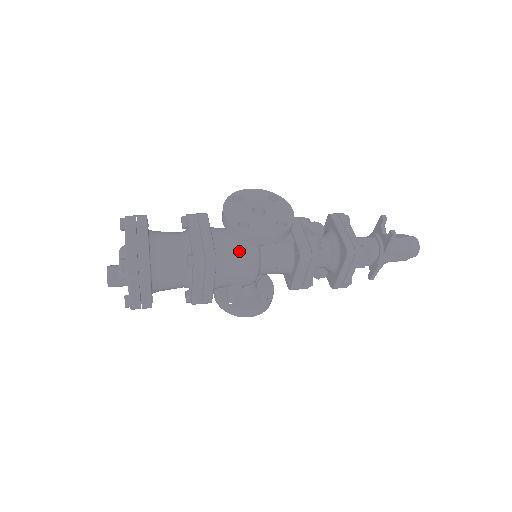
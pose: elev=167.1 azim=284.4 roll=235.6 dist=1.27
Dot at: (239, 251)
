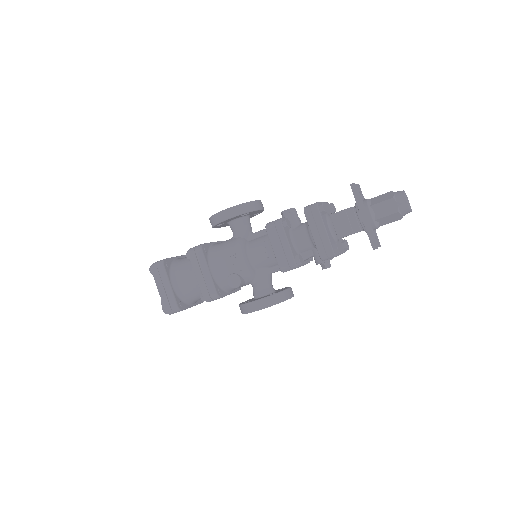
Dot at: (227, 243)
